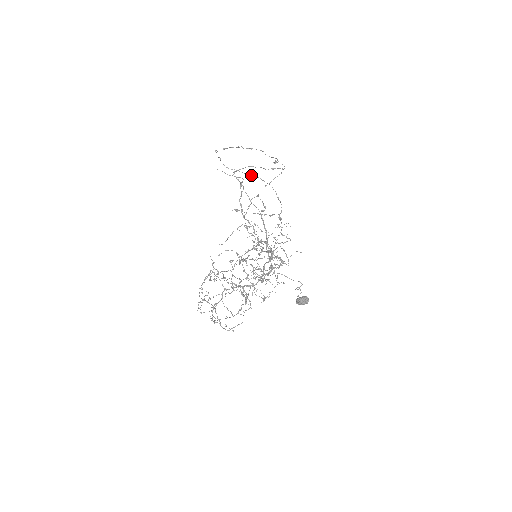
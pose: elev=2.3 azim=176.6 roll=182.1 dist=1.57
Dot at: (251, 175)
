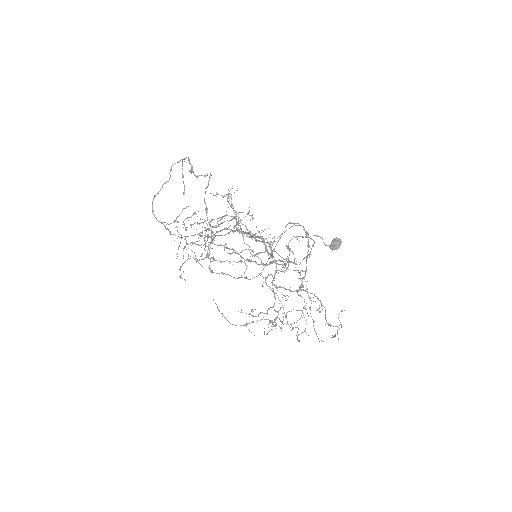
Dot at: (275, 246)
